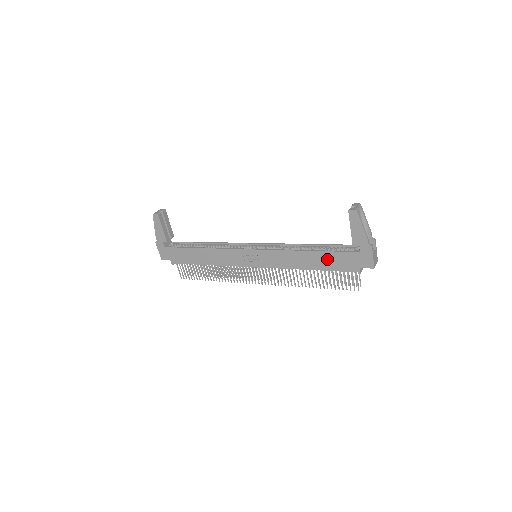
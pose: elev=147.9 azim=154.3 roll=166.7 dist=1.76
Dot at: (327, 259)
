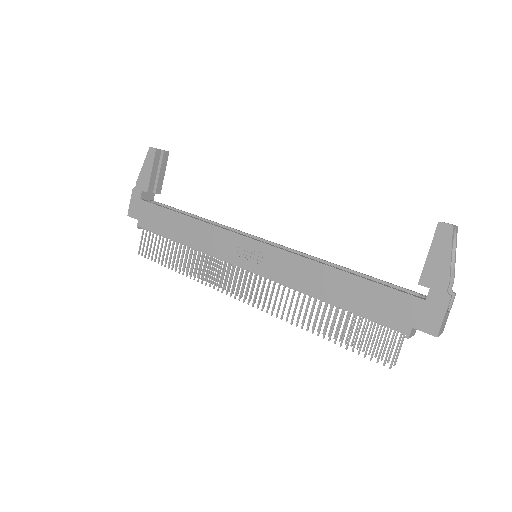
Dot at: (364, 293)
